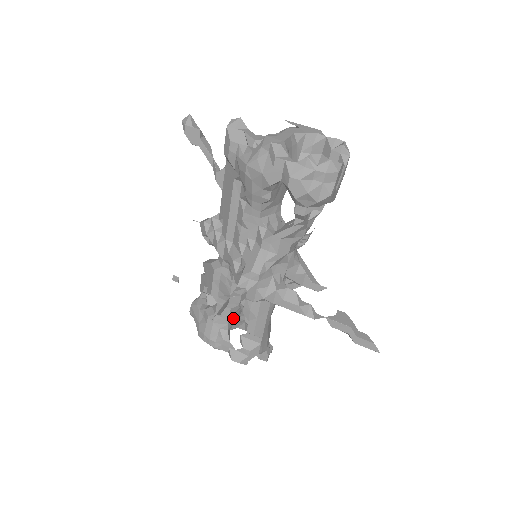
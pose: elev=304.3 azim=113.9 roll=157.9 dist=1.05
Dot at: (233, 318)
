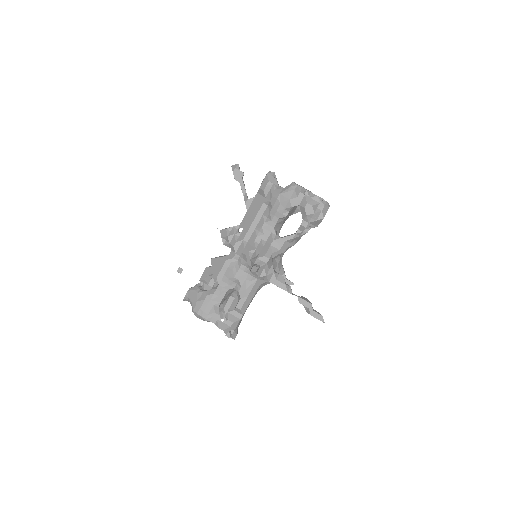
Dot at: occluded
